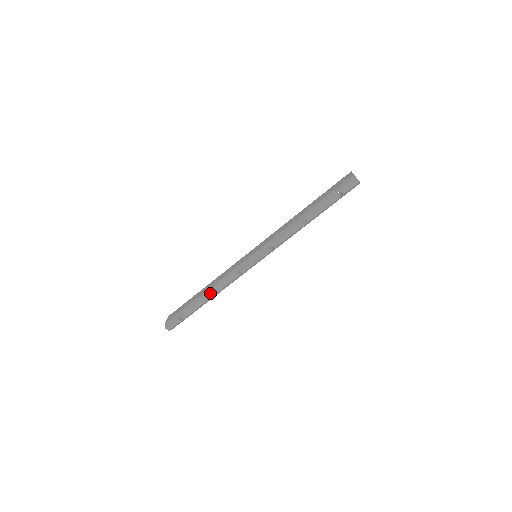
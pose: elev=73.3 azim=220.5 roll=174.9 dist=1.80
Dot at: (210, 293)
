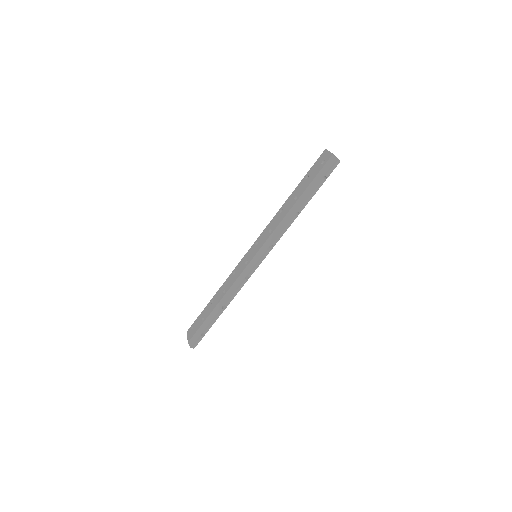
Dot at: (224, 304)
